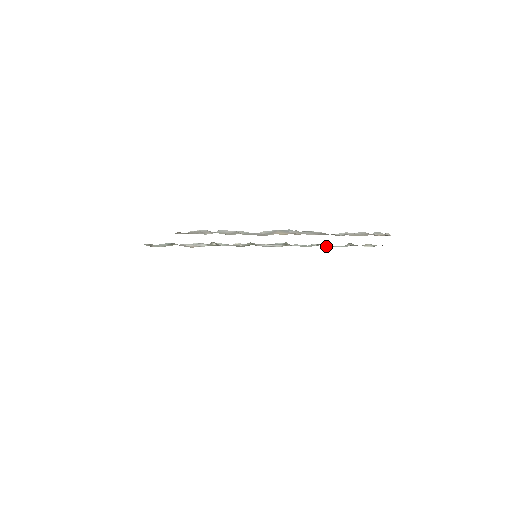
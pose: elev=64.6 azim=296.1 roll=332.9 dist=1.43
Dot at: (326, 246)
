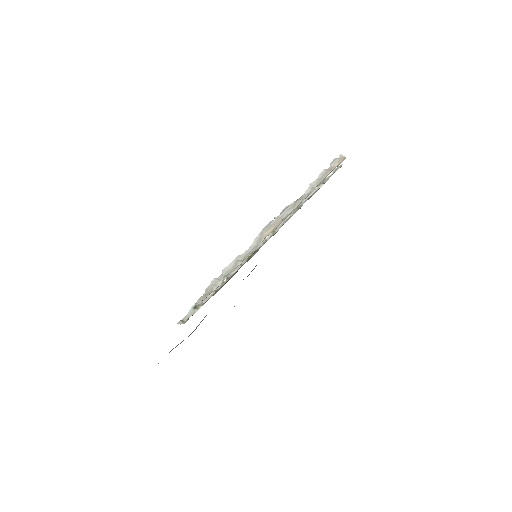
Dot at: (300, 204)
